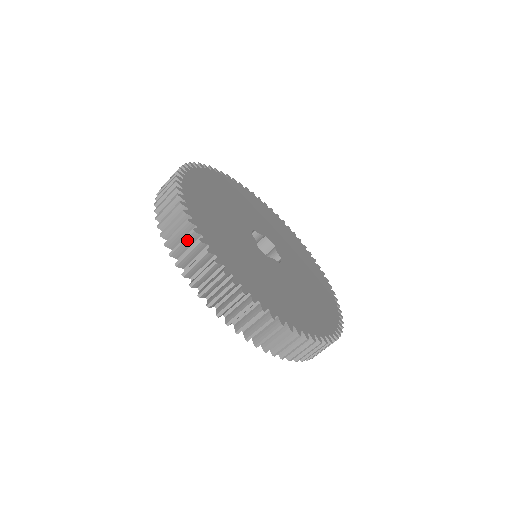
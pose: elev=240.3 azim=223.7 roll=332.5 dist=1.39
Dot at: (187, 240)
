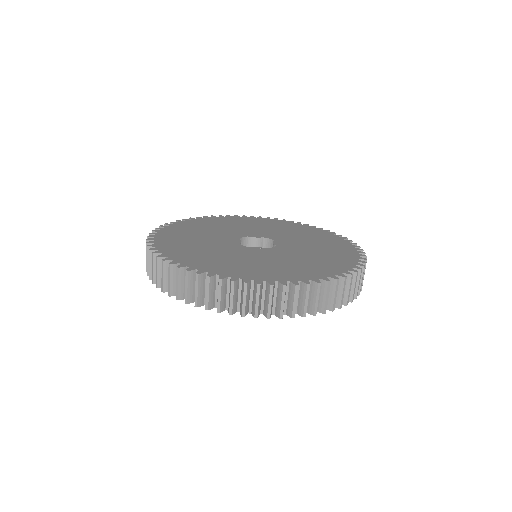
Dot at: (148, 256)
